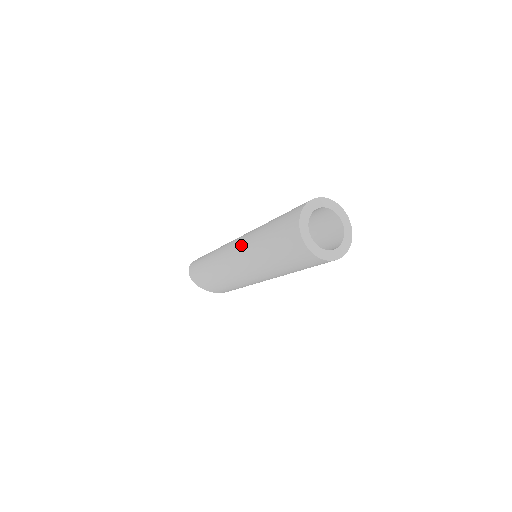
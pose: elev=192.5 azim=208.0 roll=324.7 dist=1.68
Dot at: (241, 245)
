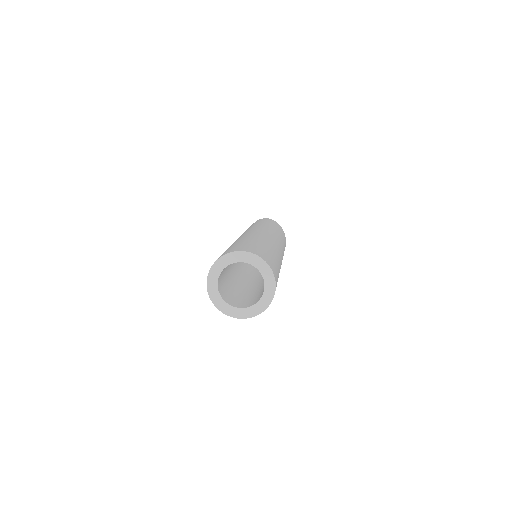
Dot at: occluded
